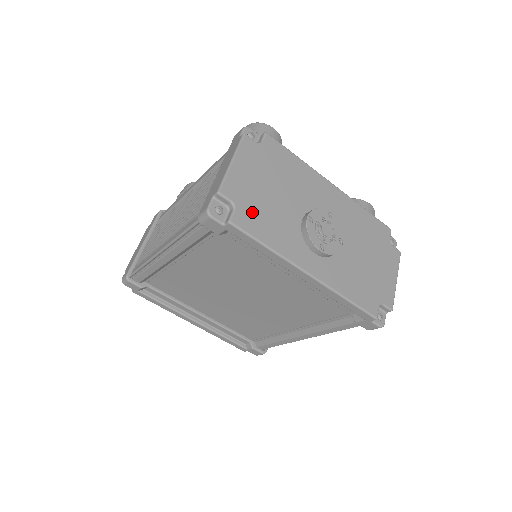
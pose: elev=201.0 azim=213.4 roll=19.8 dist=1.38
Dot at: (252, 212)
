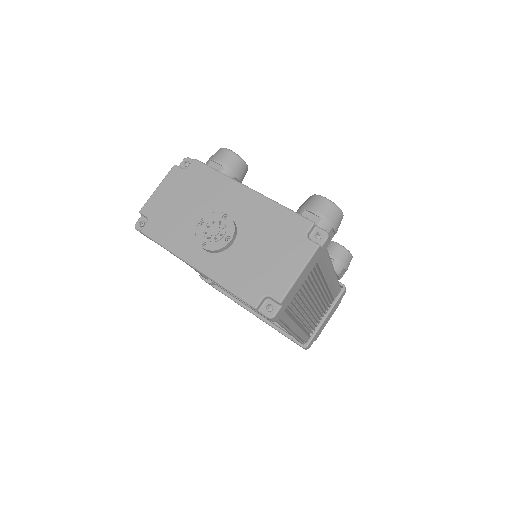
Dot at: (160, 222)
